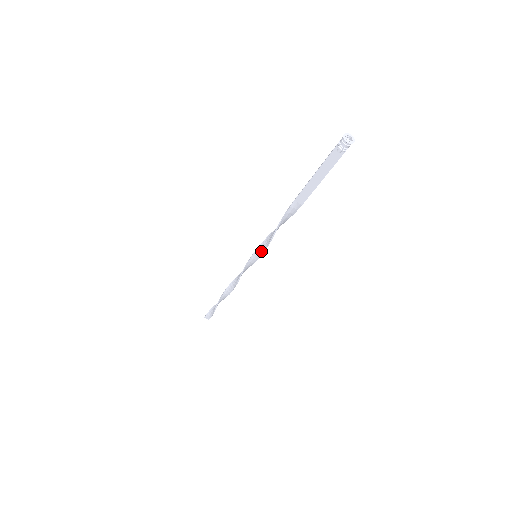
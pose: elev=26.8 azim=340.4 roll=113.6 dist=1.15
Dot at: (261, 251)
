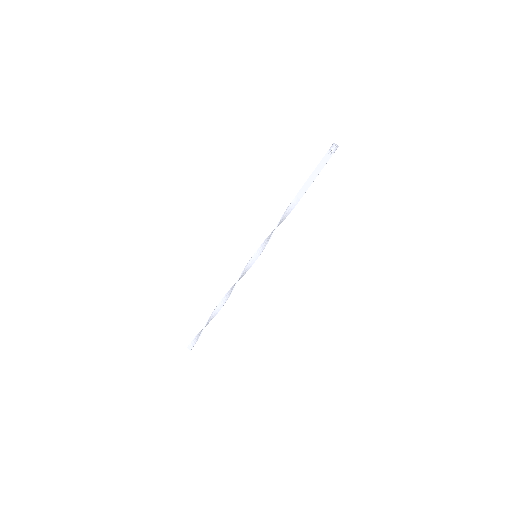
Dot at: (261, 249)
